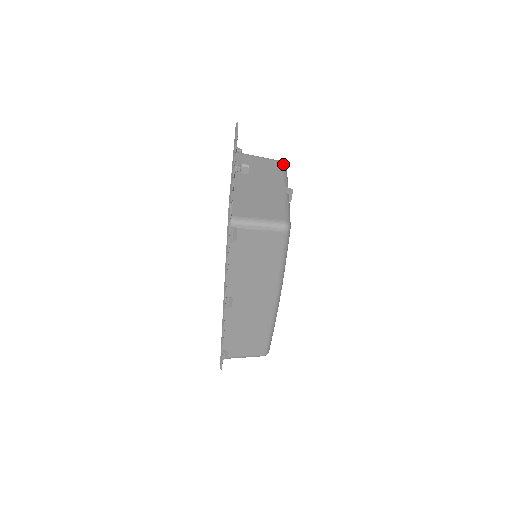
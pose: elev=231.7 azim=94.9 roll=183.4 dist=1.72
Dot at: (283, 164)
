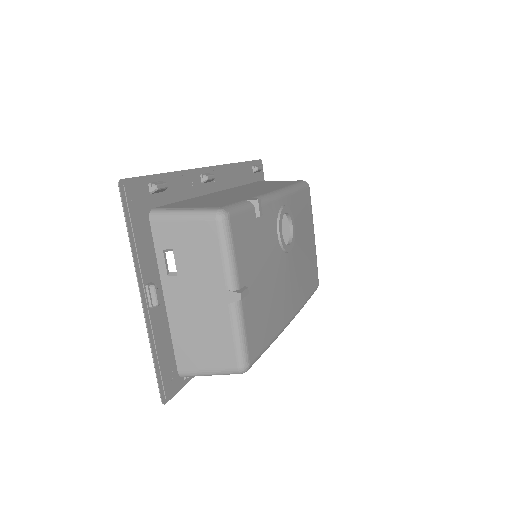
Dot at: (219, 225)
